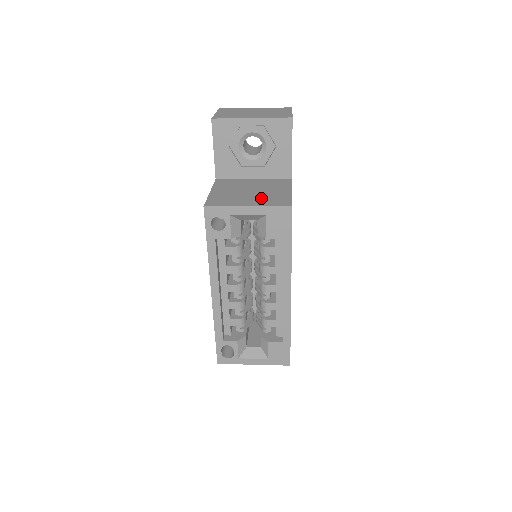
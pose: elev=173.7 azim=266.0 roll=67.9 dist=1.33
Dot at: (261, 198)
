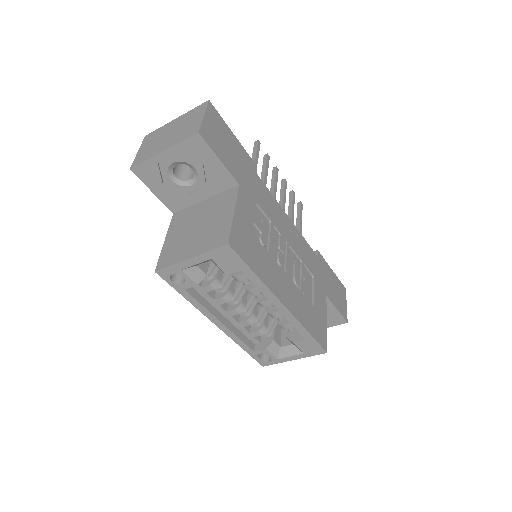
Dot at: (204, 238)
